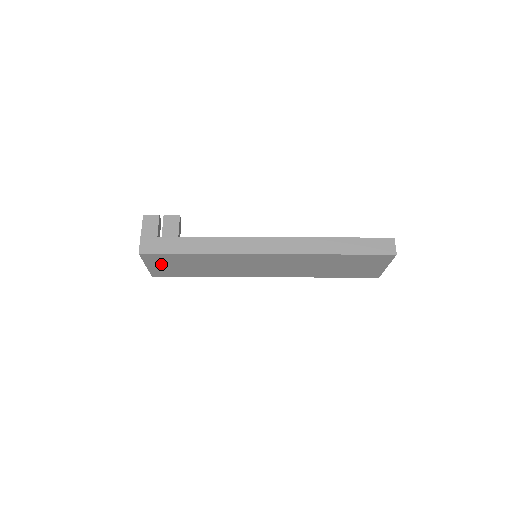
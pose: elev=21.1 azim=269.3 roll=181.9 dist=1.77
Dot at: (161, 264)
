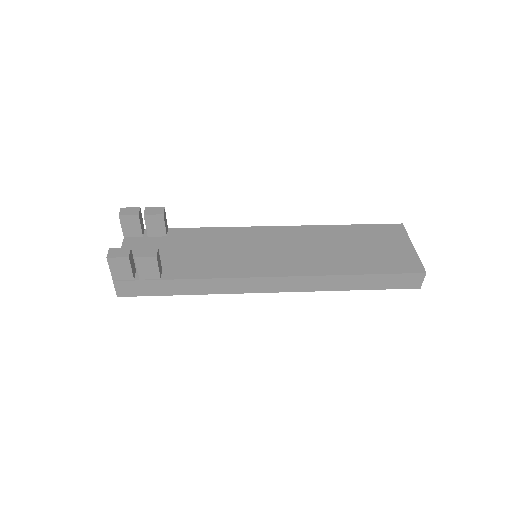
Dot at: occluded
